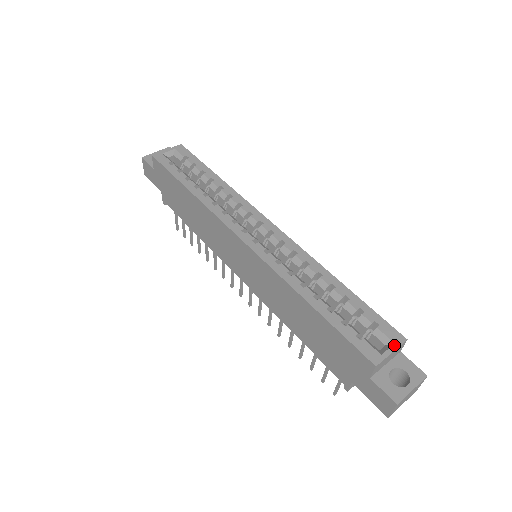
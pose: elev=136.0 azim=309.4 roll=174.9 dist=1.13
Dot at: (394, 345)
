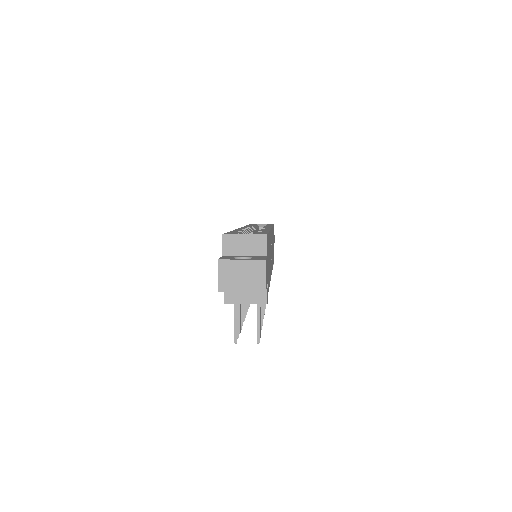
Dot at: (252, 234)
